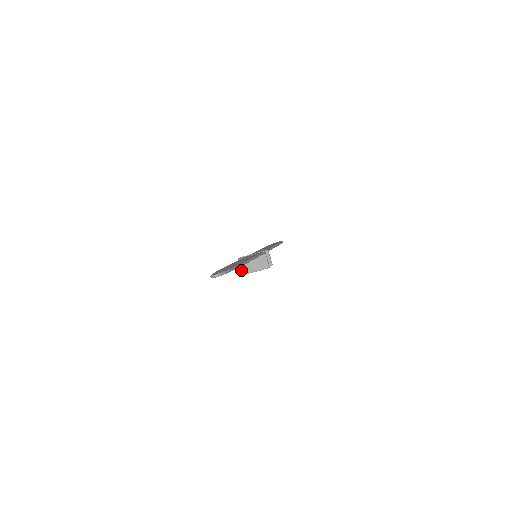
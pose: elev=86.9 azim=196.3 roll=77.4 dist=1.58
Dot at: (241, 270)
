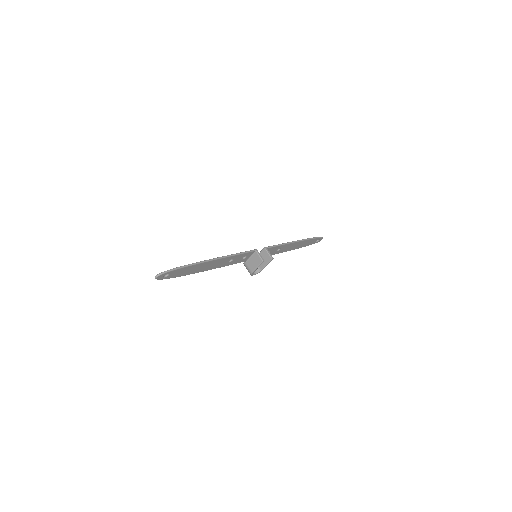
Dot at: occluded
